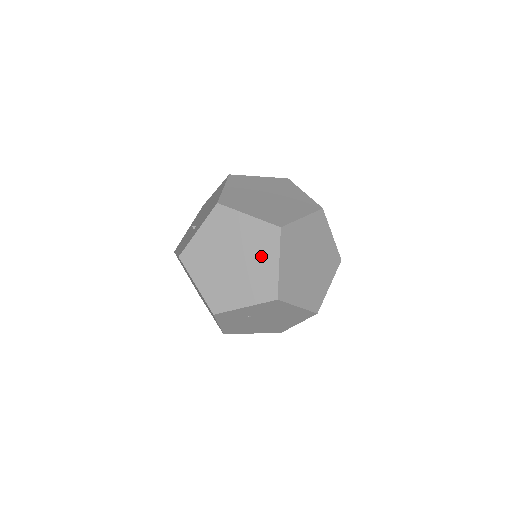
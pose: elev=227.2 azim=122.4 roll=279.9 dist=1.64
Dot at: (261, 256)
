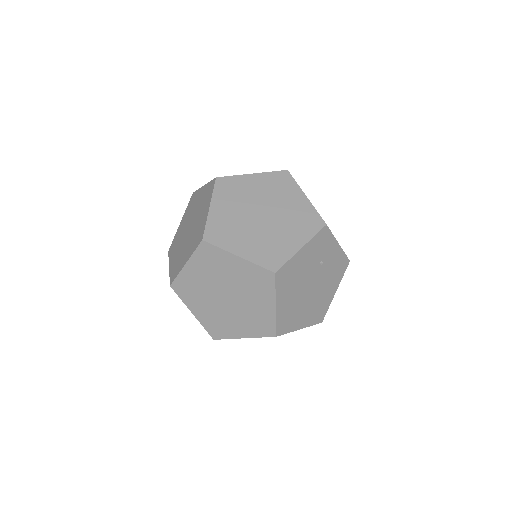
Dot at: occluded
